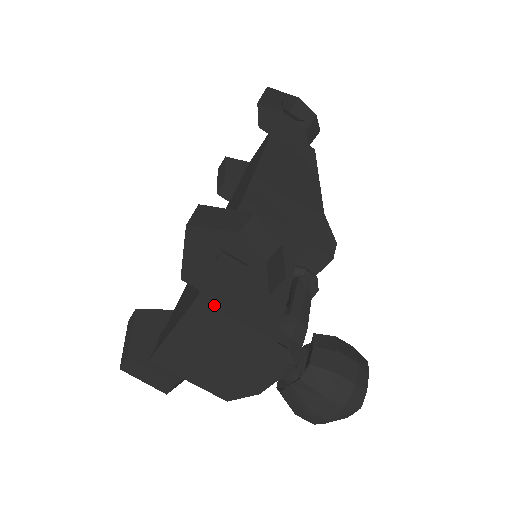
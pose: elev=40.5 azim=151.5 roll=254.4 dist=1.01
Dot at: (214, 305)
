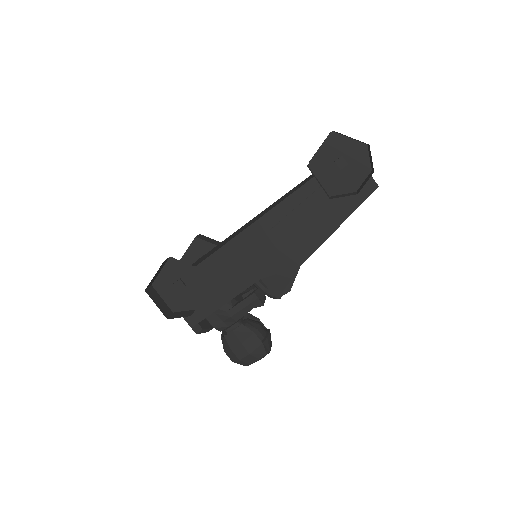
Dot at: occluded
